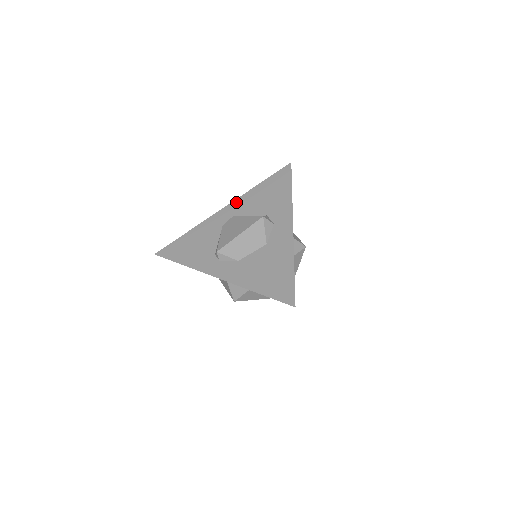
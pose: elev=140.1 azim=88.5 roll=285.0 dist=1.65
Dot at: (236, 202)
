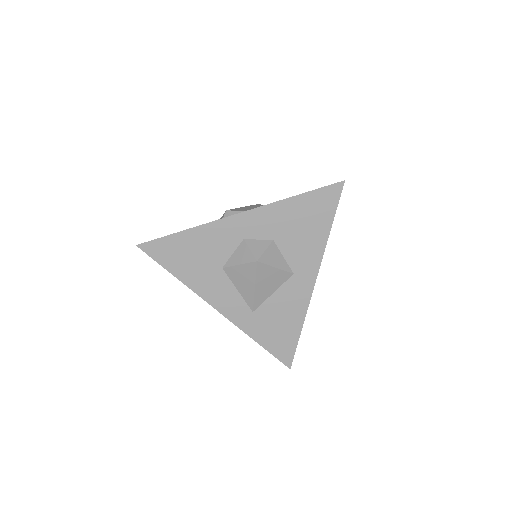
Dot at: occluded
